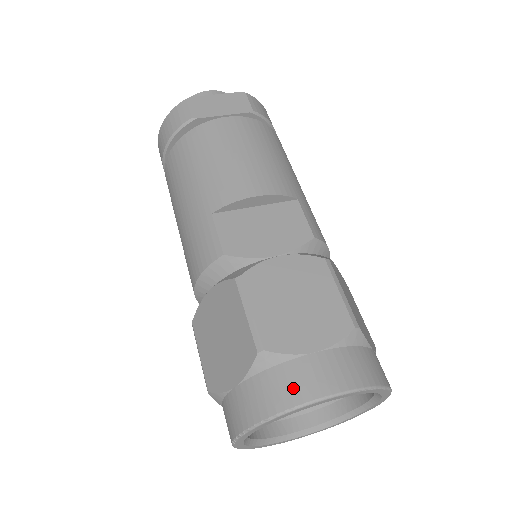
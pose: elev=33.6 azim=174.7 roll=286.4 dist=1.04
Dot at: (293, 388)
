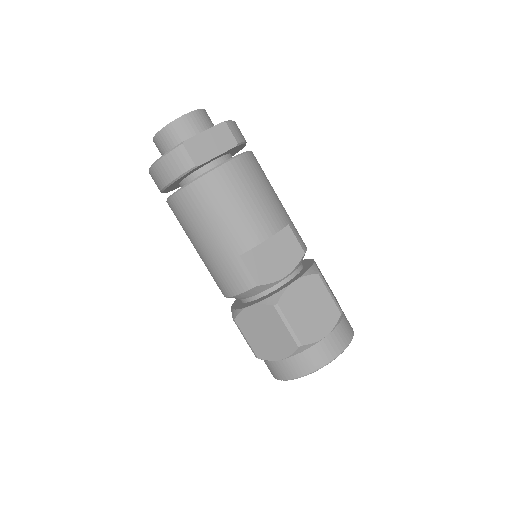
Dot at: (319, 359)
